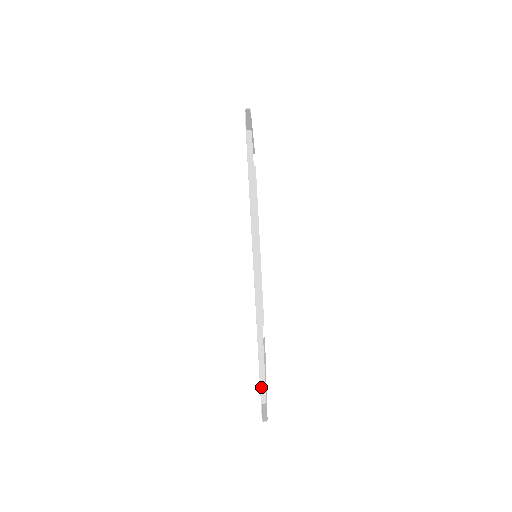
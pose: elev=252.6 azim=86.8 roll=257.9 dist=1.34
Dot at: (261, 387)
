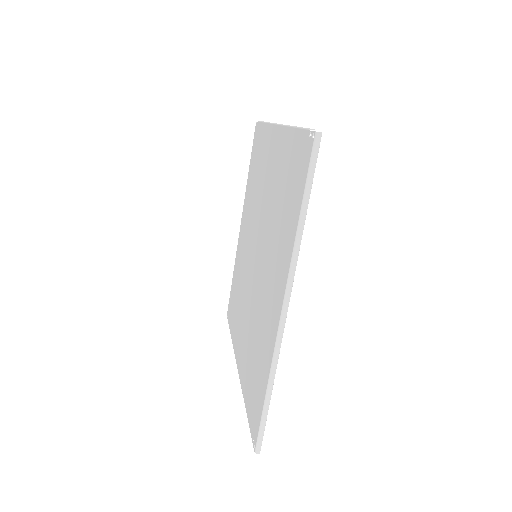
Dot at: occluded
